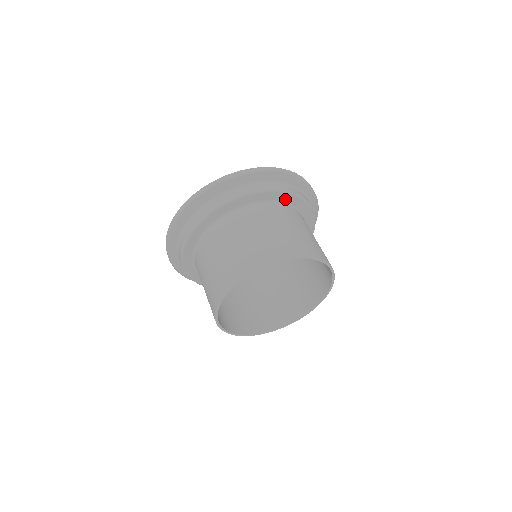
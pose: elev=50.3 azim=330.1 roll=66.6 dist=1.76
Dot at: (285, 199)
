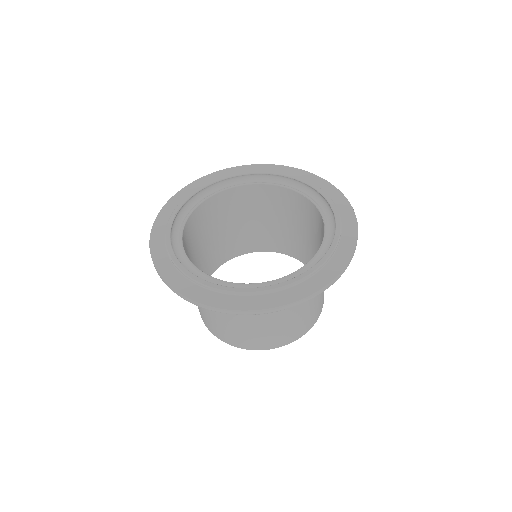
Dot at: occluded
